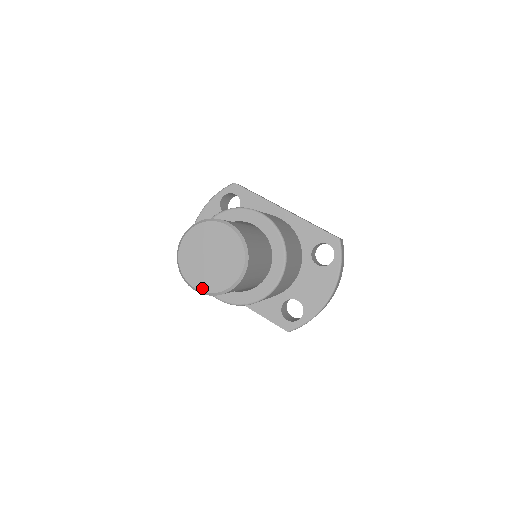
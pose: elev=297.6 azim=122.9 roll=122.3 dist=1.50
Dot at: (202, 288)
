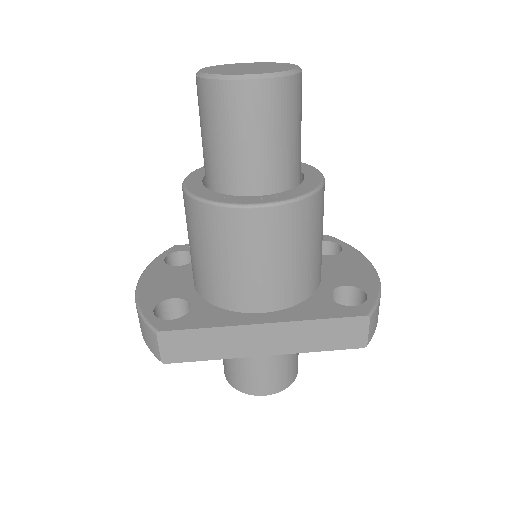
Dot at: (261, 73)
